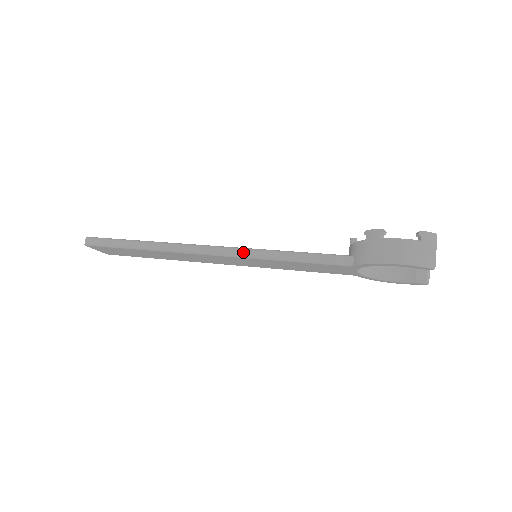
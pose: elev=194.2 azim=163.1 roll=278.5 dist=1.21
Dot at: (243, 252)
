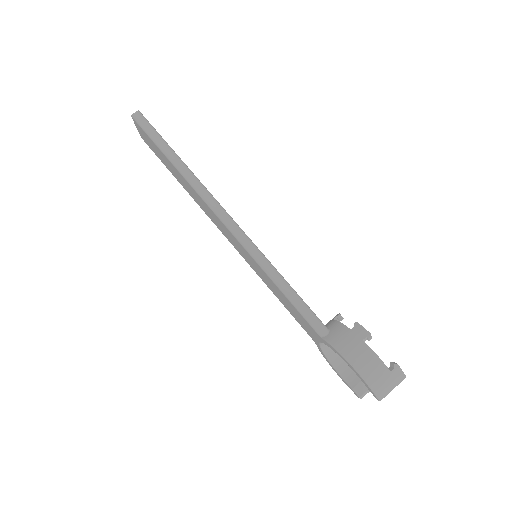
Dot at: (250, 246)
